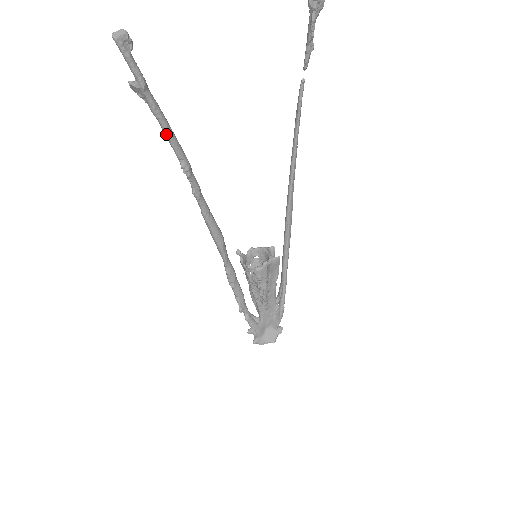
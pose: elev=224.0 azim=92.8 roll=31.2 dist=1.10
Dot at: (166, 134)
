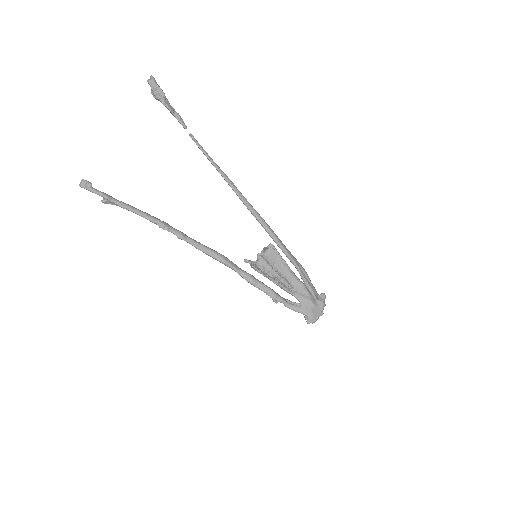
Dot at: occluded
